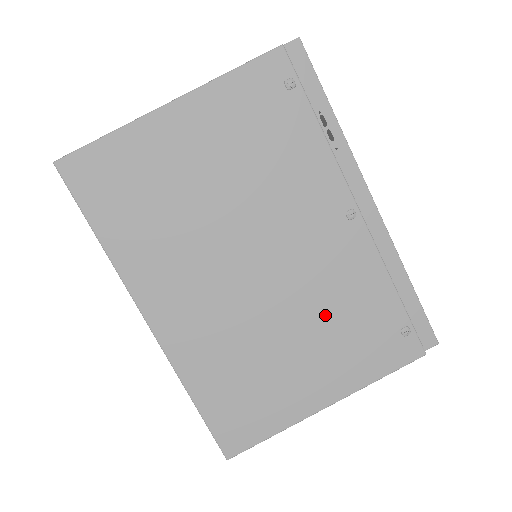
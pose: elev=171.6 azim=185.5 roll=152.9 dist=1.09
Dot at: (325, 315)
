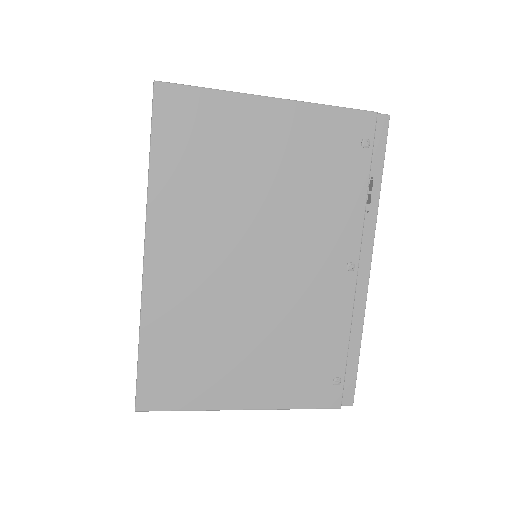
Dot at: (286, 333)
